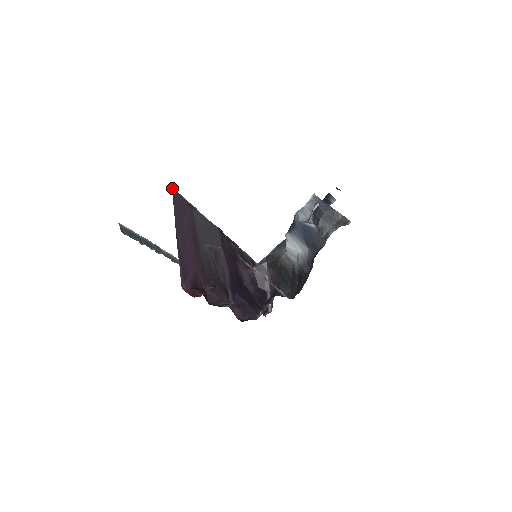
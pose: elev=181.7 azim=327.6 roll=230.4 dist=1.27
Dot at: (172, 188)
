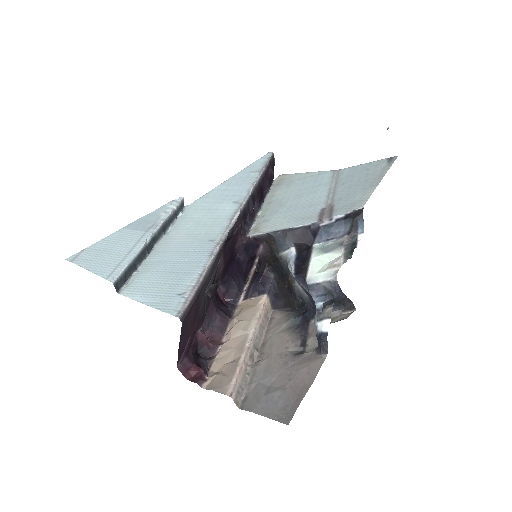
Dot at: (182, 323)
